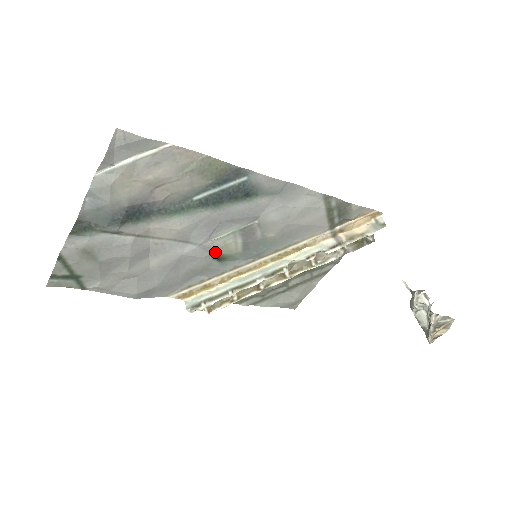
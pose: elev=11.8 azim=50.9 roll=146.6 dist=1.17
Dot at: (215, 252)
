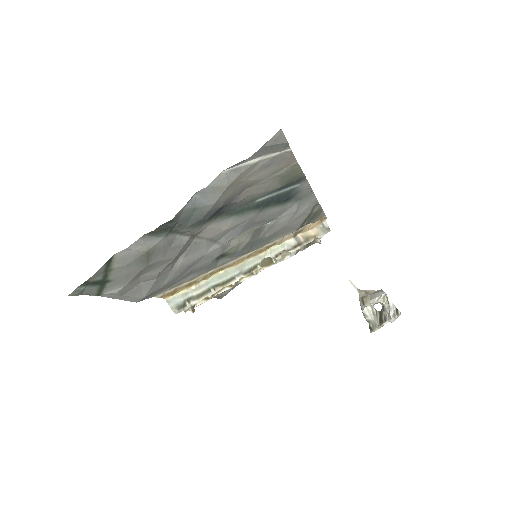
Dot at: (226, 251)
